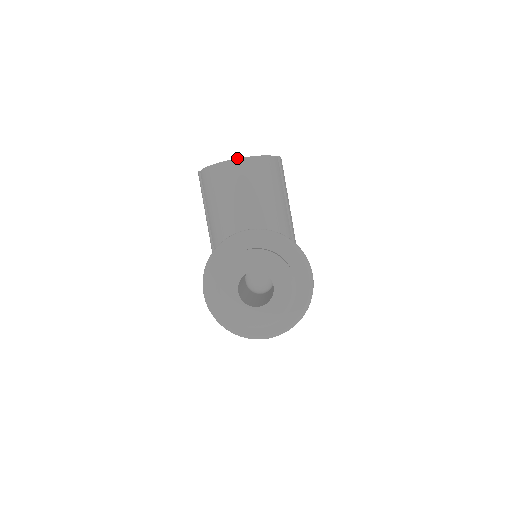
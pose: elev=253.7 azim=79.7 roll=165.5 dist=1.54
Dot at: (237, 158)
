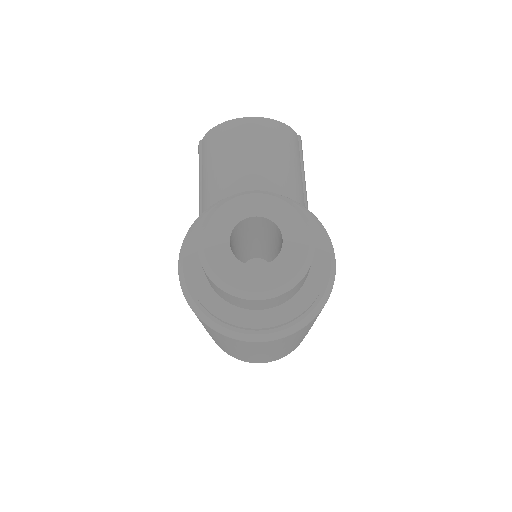
Dot at: occluded
